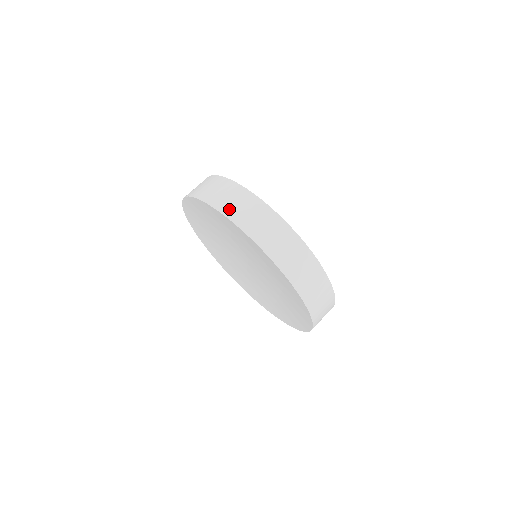
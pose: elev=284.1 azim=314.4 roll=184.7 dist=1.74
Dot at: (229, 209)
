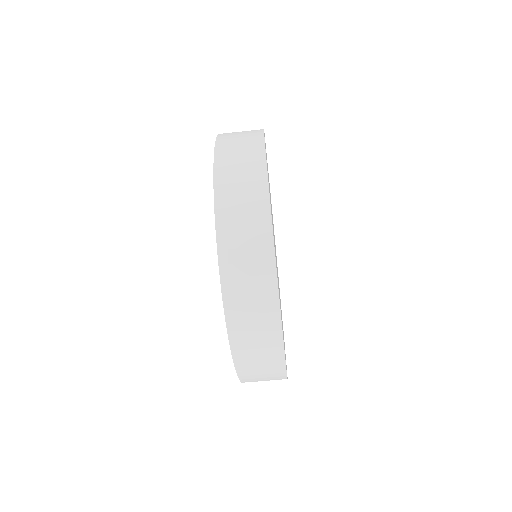
Dot at: (228, 134)
